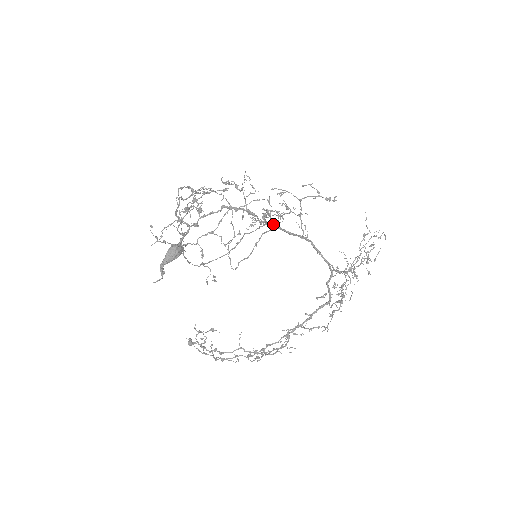
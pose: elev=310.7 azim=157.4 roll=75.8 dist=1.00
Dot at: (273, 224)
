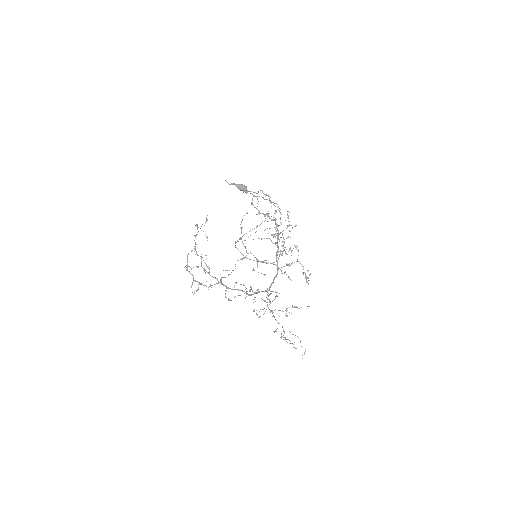
Dot at: (278, 247)
